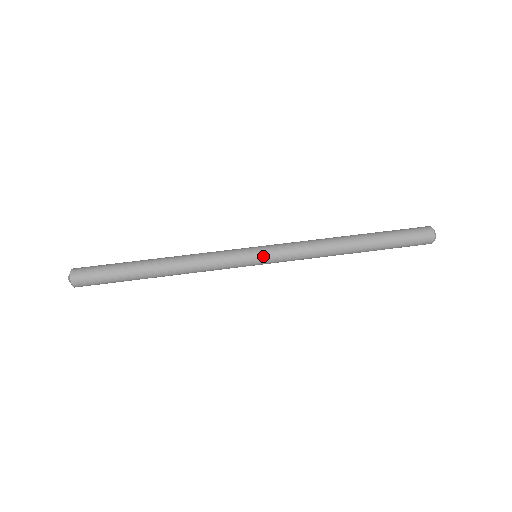
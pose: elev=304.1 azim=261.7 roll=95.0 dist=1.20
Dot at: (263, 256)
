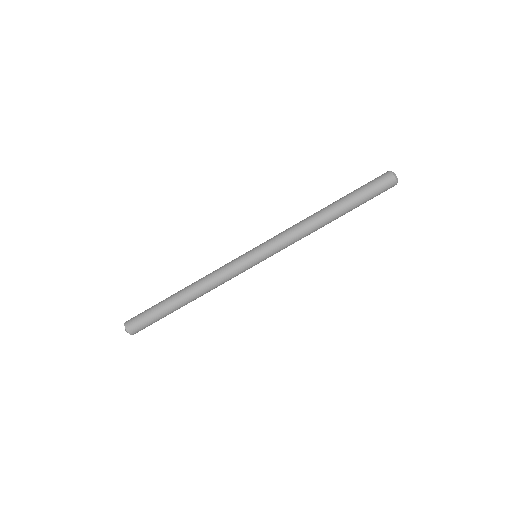
Dot at: (262, 258)
